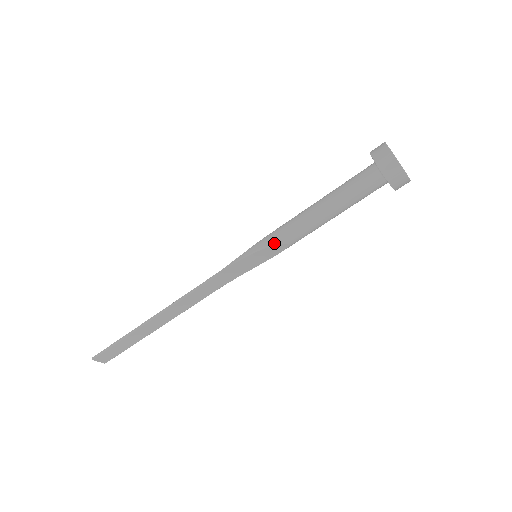
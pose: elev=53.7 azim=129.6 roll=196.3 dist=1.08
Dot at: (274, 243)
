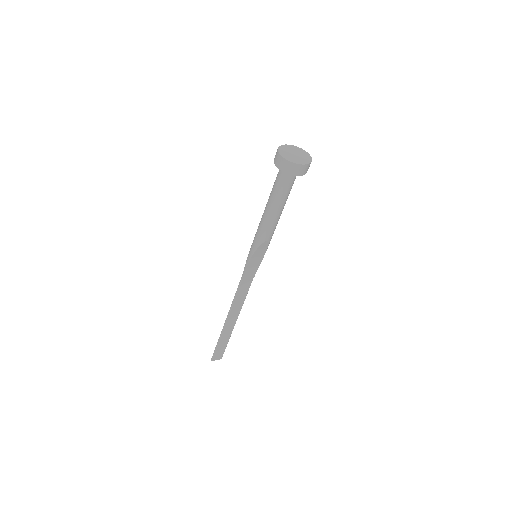
Dot at: (258, 245)
